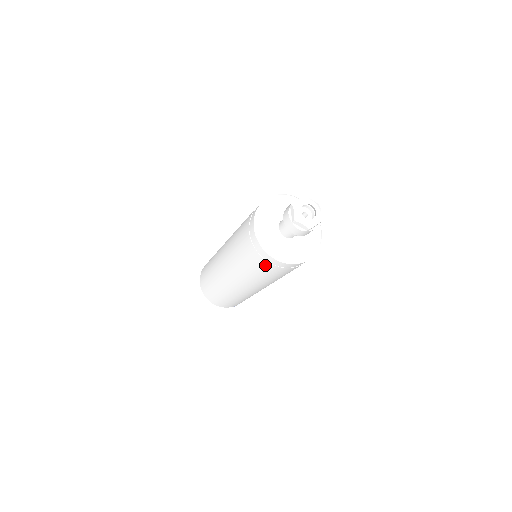
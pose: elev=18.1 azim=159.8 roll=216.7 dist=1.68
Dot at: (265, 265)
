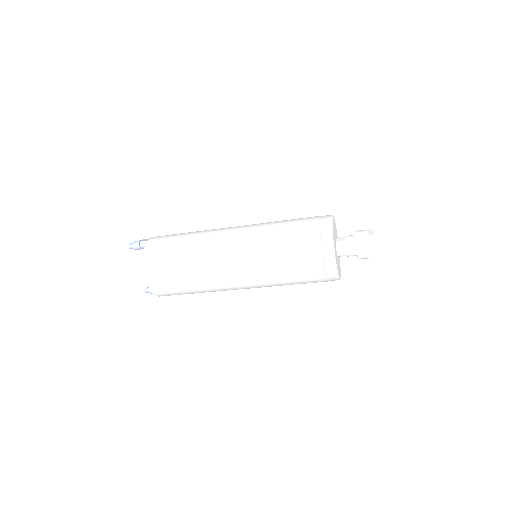
Dot at: (317, 276)
